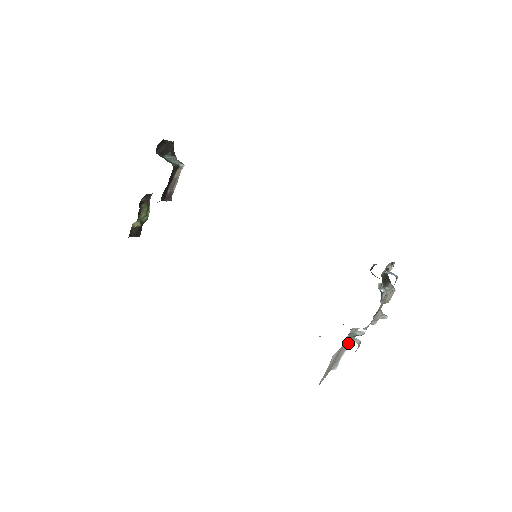
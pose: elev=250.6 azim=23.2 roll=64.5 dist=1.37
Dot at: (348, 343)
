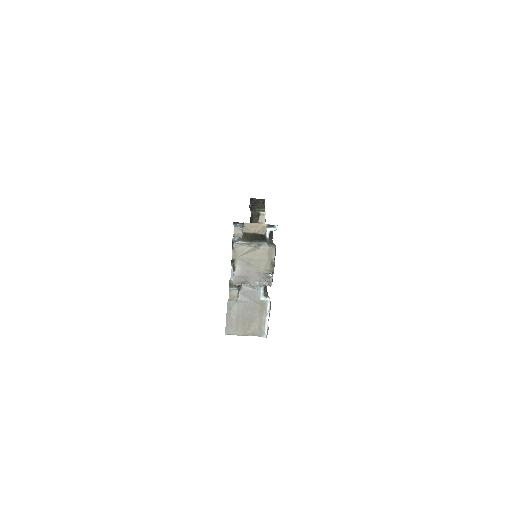
Dot at: (265, 308)
